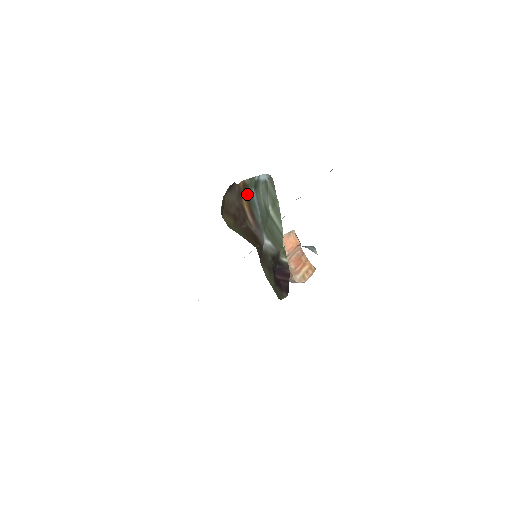
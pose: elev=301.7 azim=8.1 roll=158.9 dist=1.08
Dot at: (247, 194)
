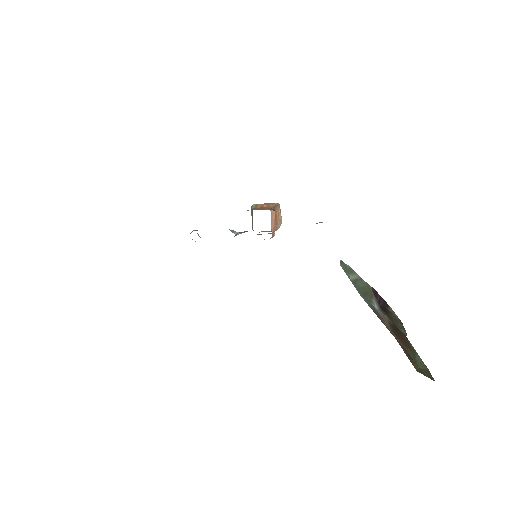
Dot at: occluded
